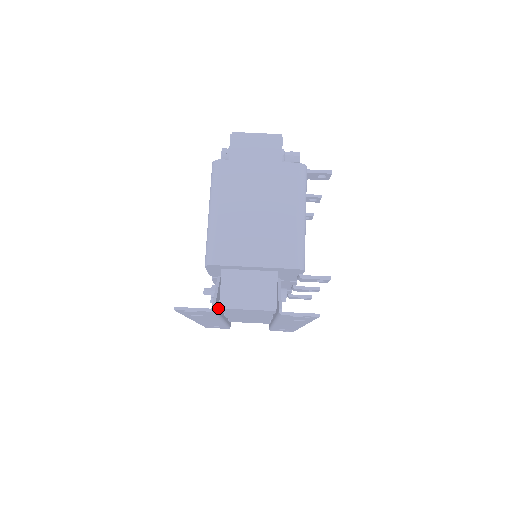
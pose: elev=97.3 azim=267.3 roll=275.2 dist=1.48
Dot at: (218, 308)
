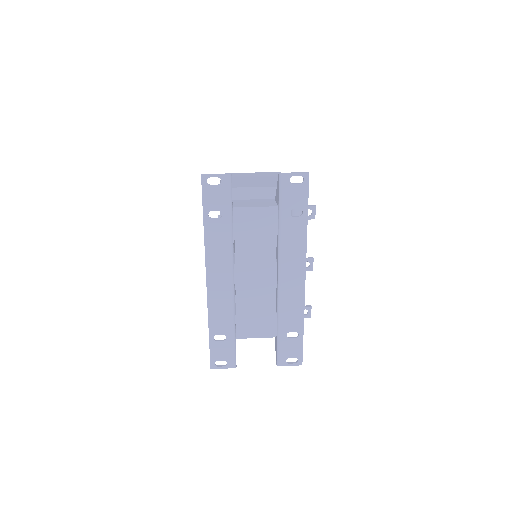
Dot at: (232, 203)
